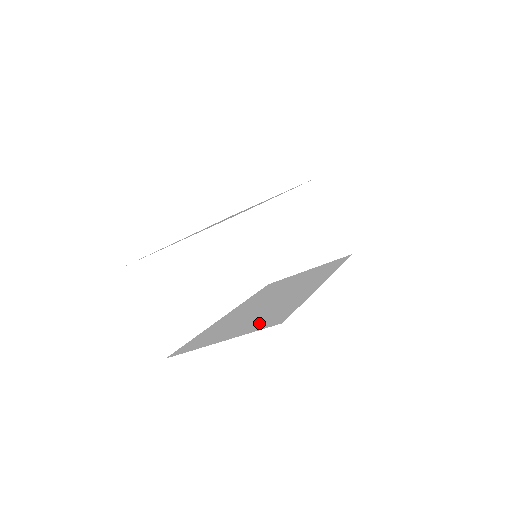
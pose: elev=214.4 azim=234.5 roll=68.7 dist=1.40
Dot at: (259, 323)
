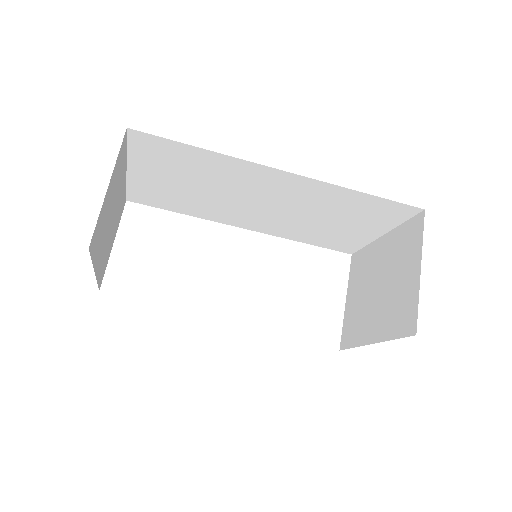
Dot at: occluded
